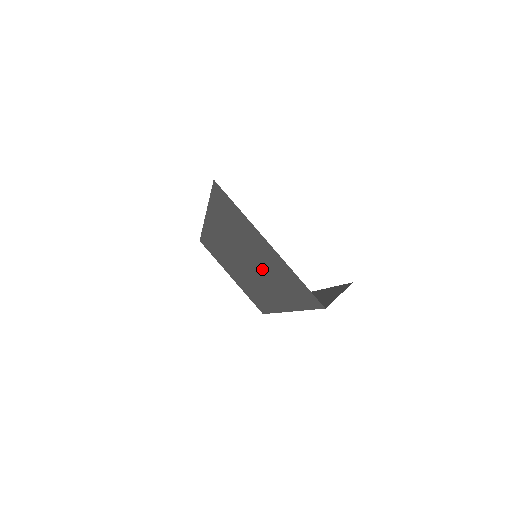
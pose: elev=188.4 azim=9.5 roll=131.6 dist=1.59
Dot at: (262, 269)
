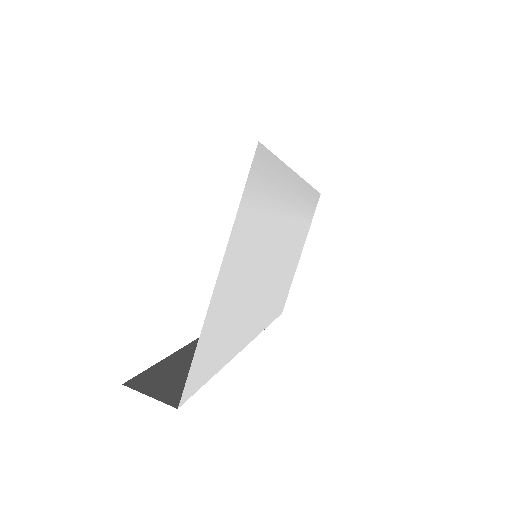
Dot at: occluded
